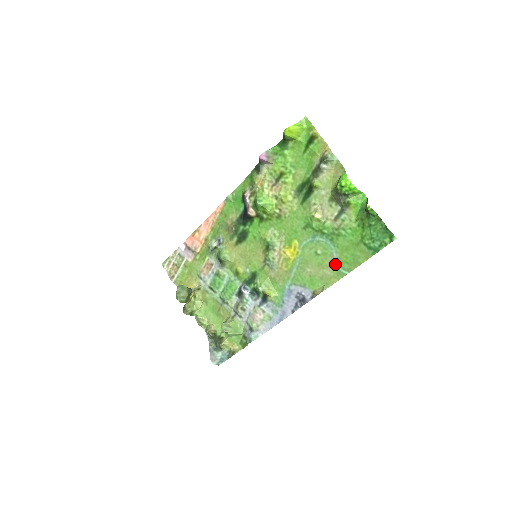
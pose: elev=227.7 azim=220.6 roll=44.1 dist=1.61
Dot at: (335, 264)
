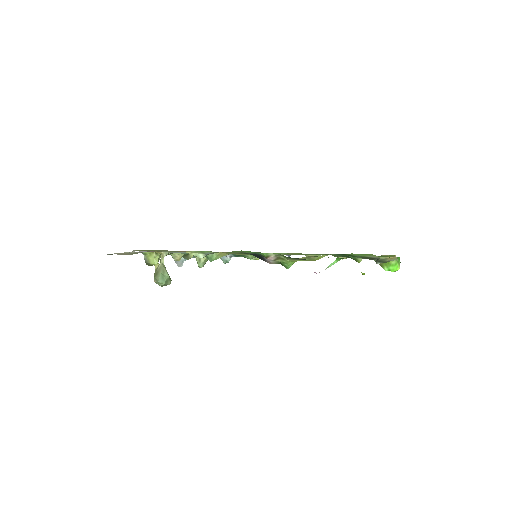
Dot at: occluded
